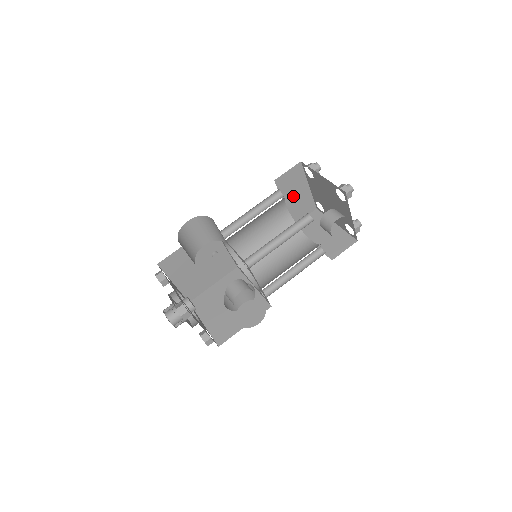
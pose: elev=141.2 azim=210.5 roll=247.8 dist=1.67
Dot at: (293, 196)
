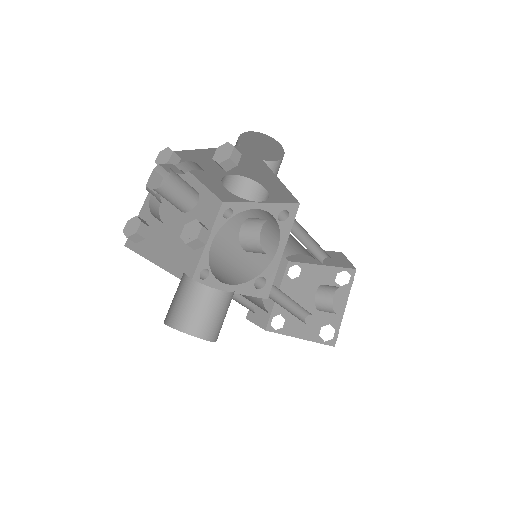
Dot at: occluded
